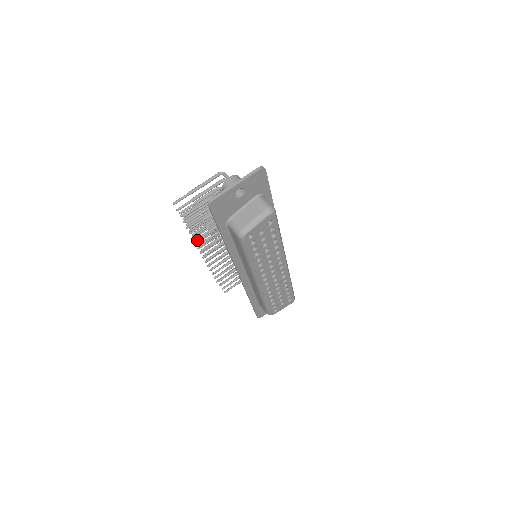
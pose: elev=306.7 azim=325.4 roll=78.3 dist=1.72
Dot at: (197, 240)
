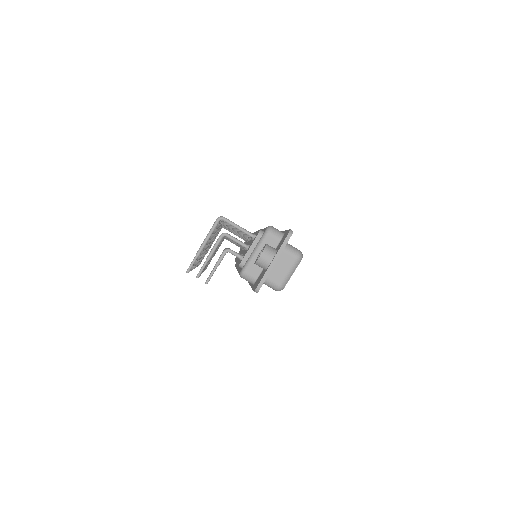
Dot at: occluded
